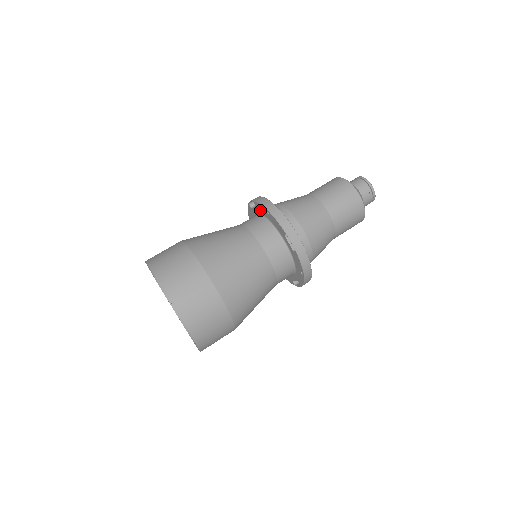
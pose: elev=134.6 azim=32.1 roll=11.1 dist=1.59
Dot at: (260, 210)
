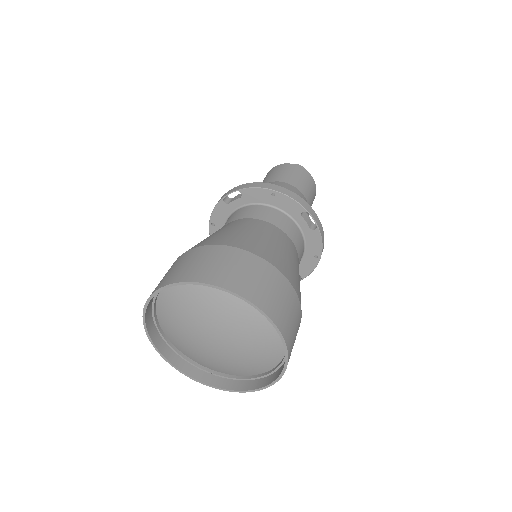
Dot at: (252, 198)
